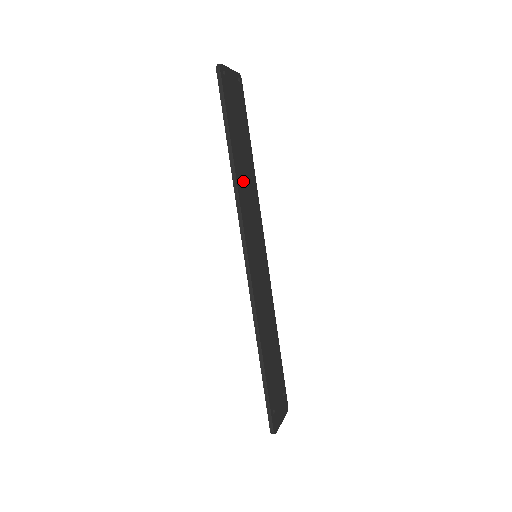
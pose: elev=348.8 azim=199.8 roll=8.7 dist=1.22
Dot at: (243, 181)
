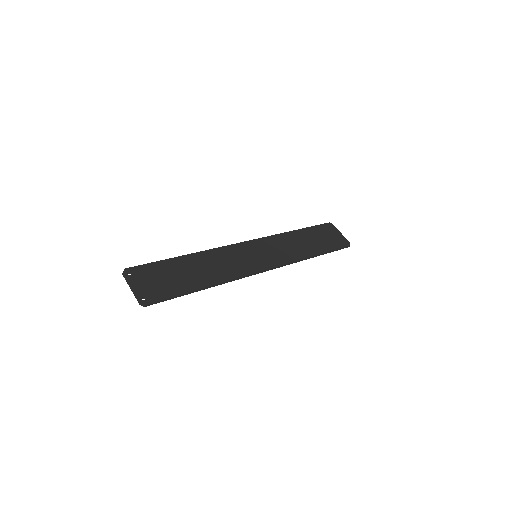
Dot at: (215, 273)
